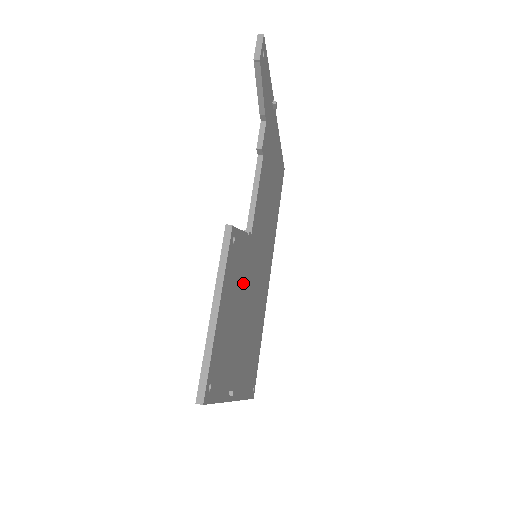
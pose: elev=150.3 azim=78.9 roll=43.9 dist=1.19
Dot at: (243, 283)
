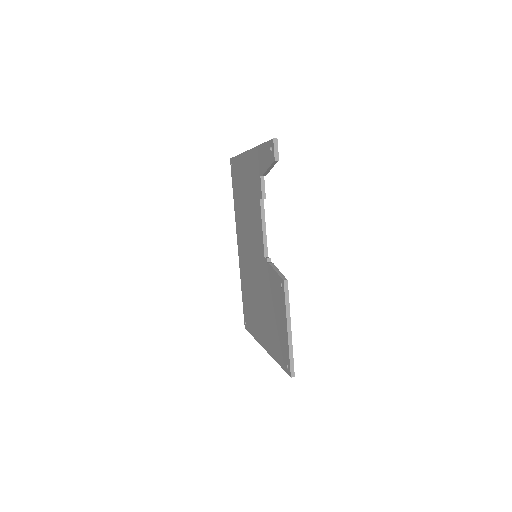
Dot at: occluded
